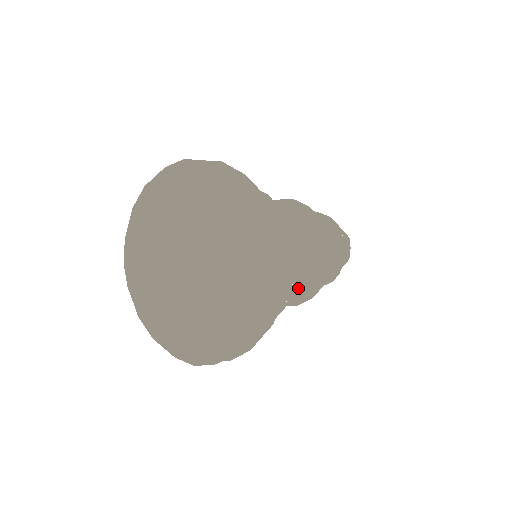
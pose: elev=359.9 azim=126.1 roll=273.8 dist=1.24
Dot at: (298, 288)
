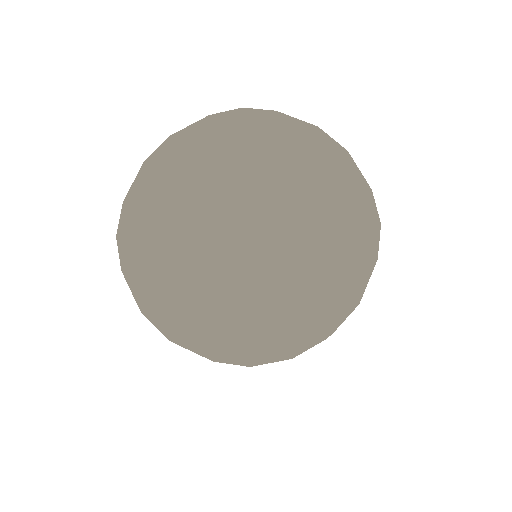
Dot at: occluded
